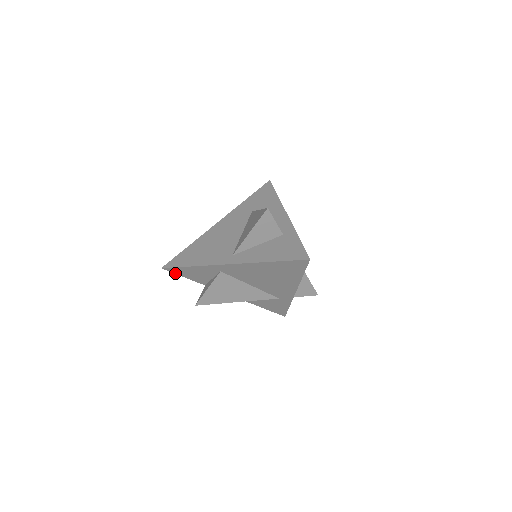
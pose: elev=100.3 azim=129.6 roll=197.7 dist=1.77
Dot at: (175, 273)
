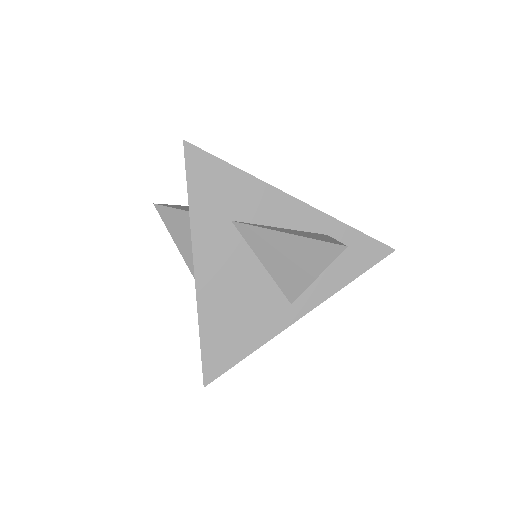
Dot at: occluded
